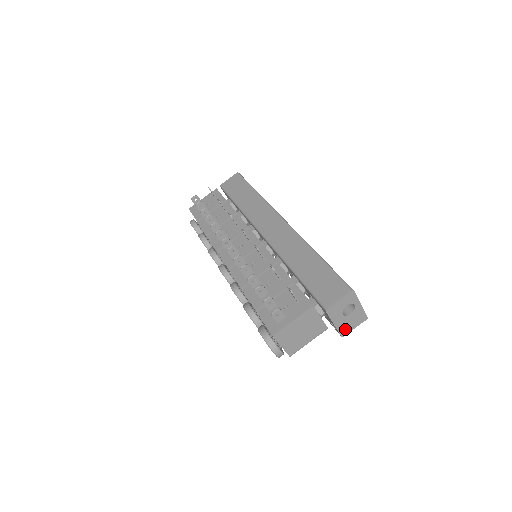
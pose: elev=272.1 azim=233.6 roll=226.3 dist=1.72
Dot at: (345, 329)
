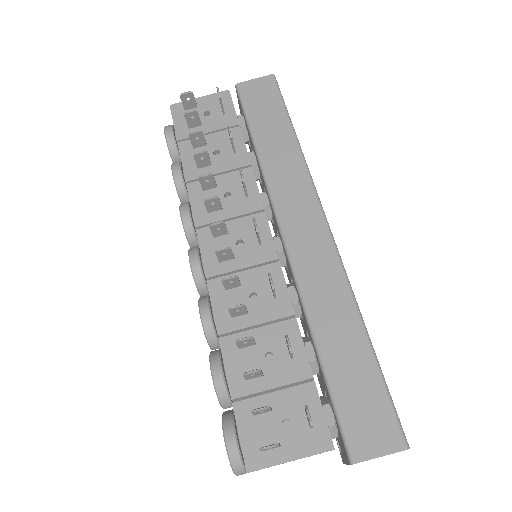
Dot at: occluded
